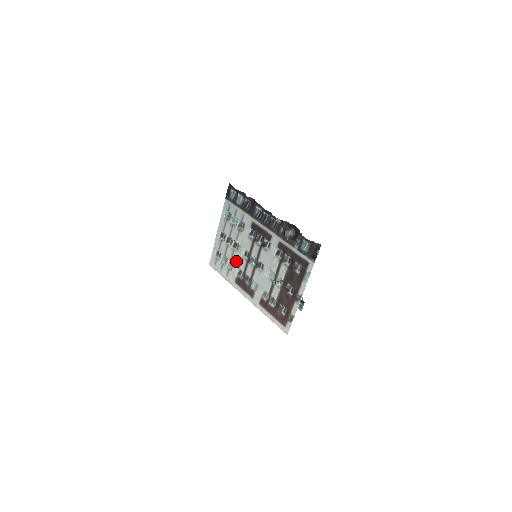
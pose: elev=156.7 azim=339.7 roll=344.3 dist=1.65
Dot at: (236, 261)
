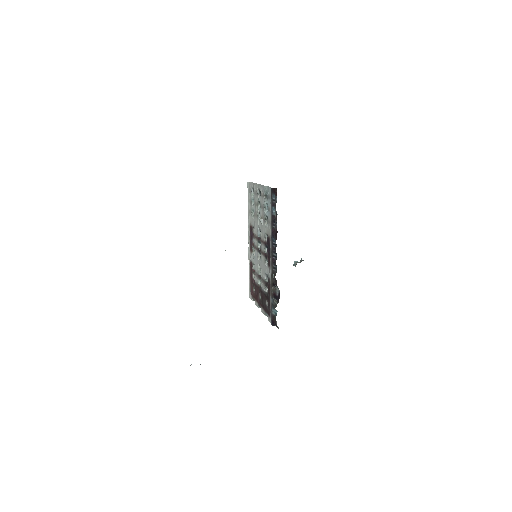
Dot at: (255, 222)
